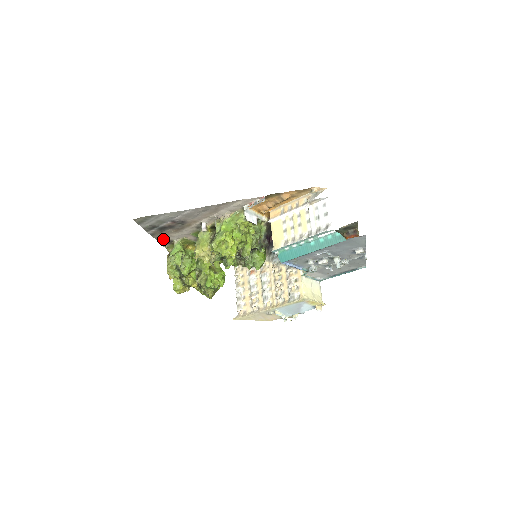
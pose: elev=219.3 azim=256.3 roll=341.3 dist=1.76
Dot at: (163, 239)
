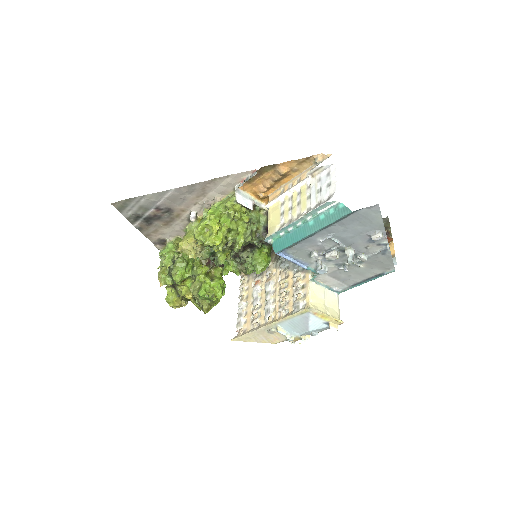
Dot at: (154, 237)
